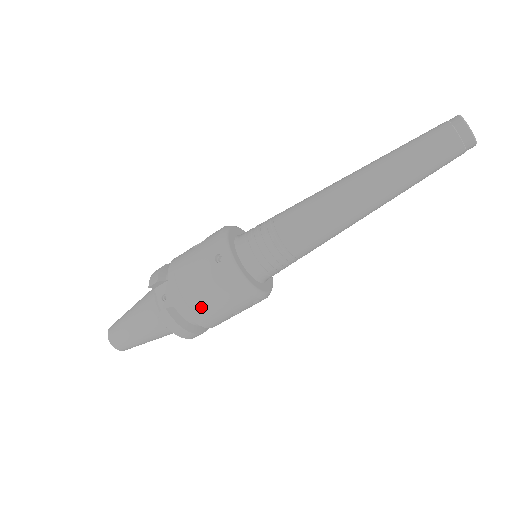
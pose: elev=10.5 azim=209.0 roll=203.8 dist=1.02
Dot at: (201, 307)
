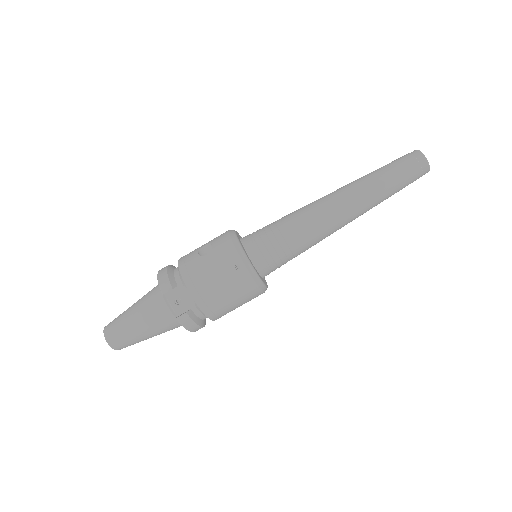
Dot at: (220, 307)
